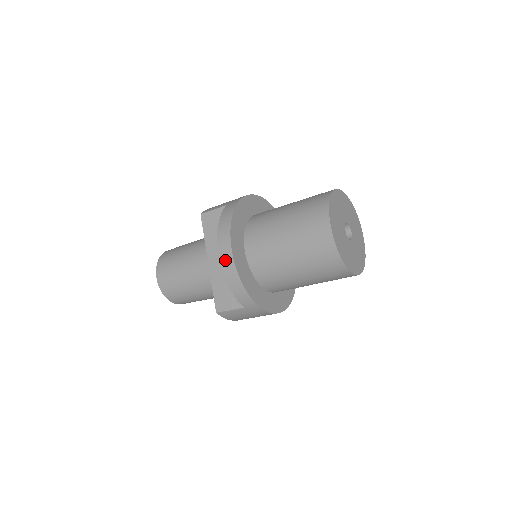
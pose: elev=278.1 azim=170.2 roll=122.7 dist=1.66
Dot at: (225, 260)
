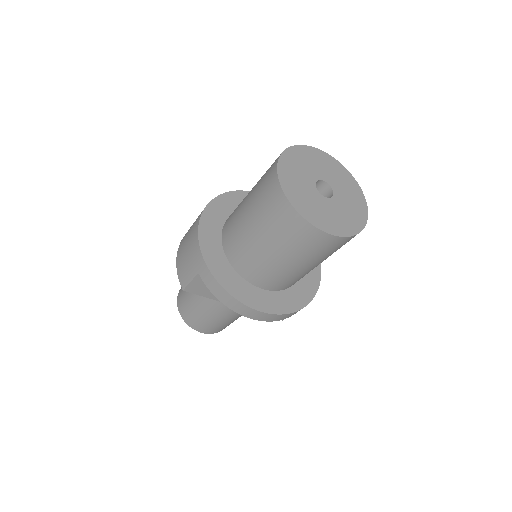
Dot at: (262, 318)
